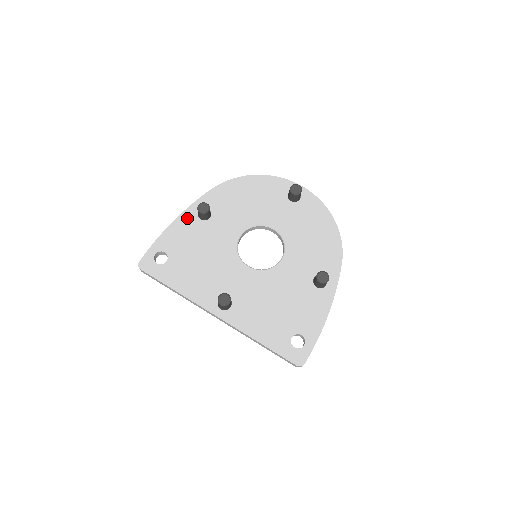
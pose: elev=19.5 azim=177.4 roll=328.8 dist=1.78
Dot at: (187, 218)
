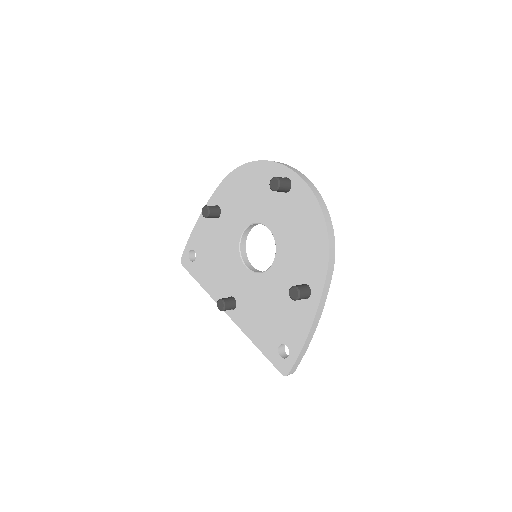
Dot at: occluded
